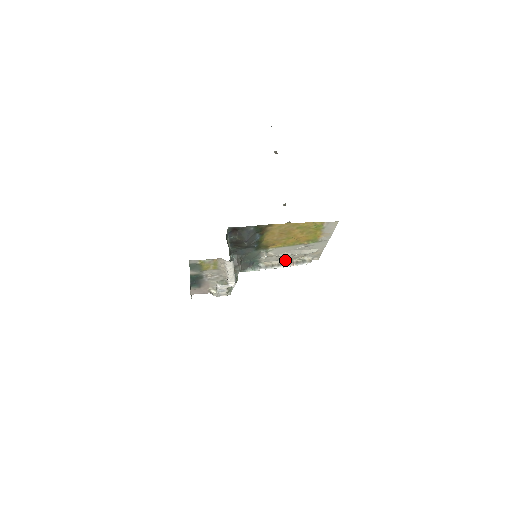
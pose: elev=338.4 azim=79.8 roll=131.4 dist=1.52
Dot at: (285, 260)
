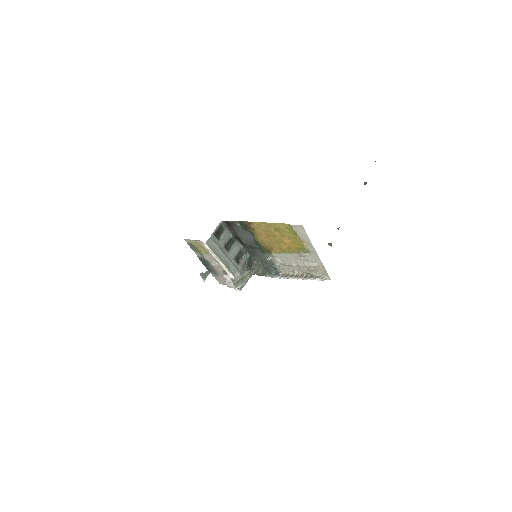
Dot at: (298, 273)
